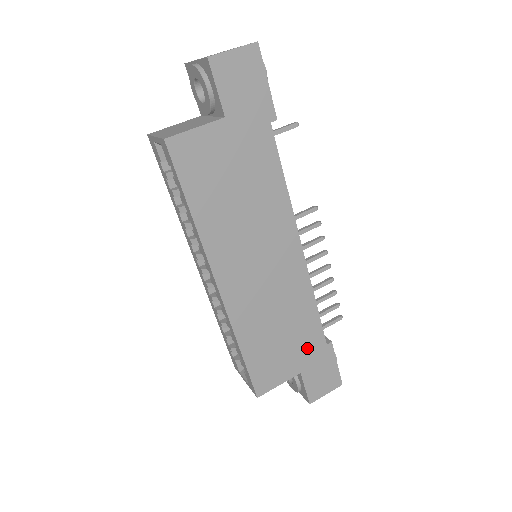
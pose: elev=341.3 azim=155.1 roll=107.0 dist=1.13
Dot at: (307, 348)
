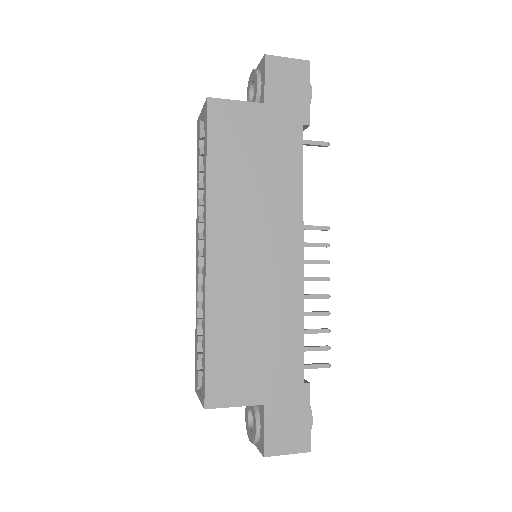
Dot at: (280, 375)
